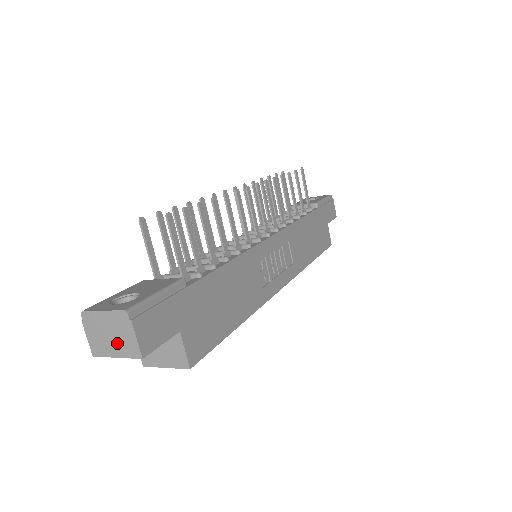
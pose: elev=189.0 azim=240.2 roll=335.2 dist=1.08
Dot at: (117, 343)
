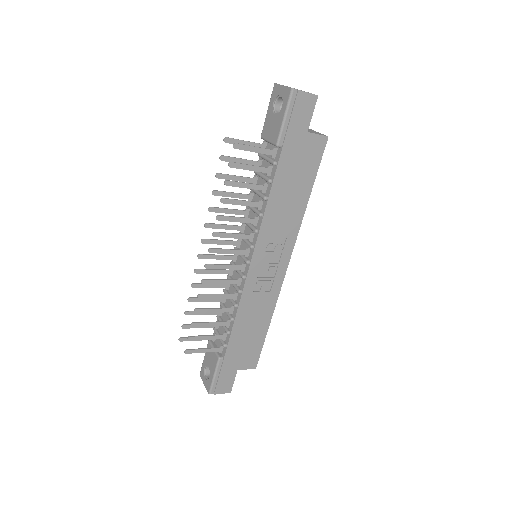
Dot at: occluded
